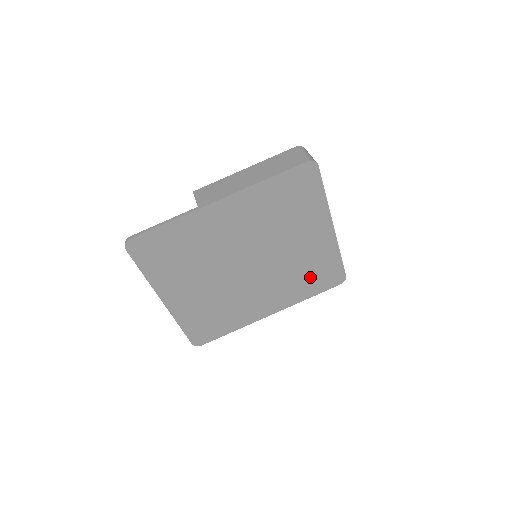
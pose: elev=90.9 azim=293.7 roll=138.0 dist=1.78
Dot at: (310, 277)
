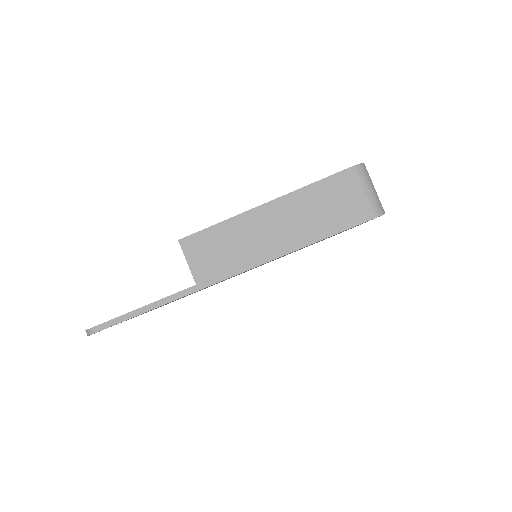
Dot at: occluded
